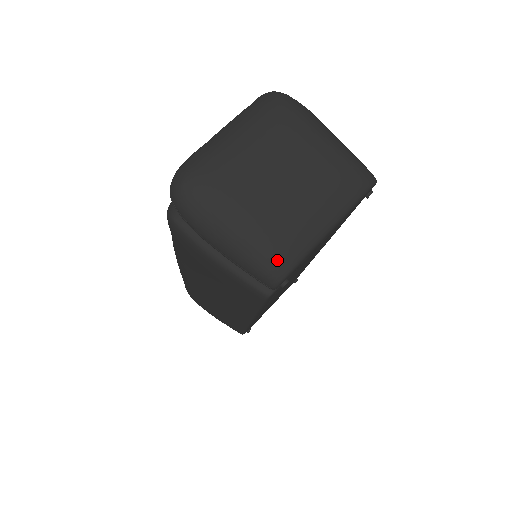
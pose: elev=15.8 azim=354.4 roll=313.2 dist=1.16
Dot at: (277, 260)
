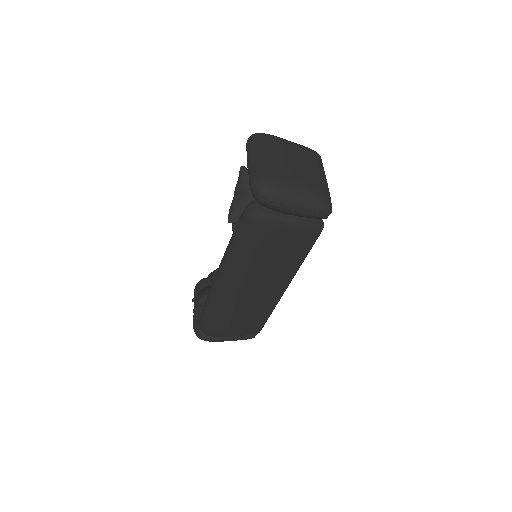
Dot at: (325, 198)
